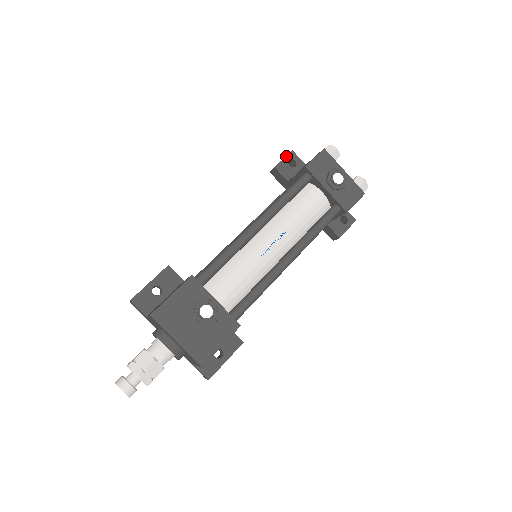
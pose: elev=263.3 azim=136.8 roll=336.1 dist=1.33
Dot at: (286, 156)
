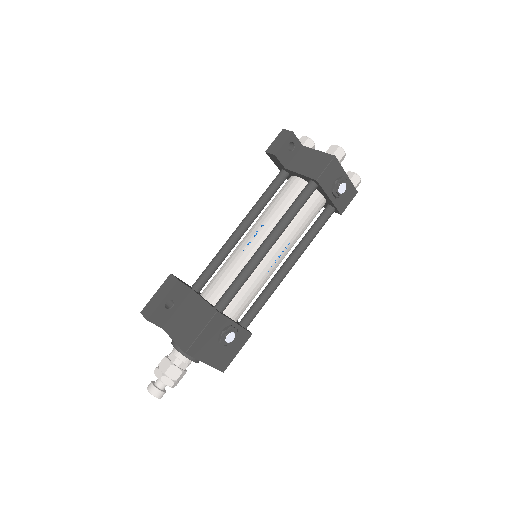
Dot at: (286, 140)
